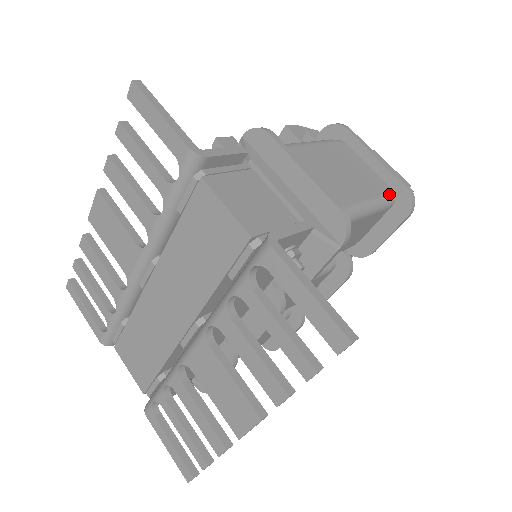
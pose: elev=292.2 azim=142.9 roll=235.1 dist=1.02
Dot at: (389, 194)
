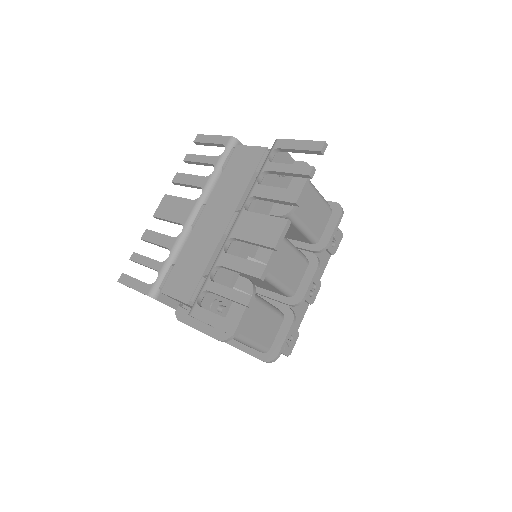
Dot at: occluded
